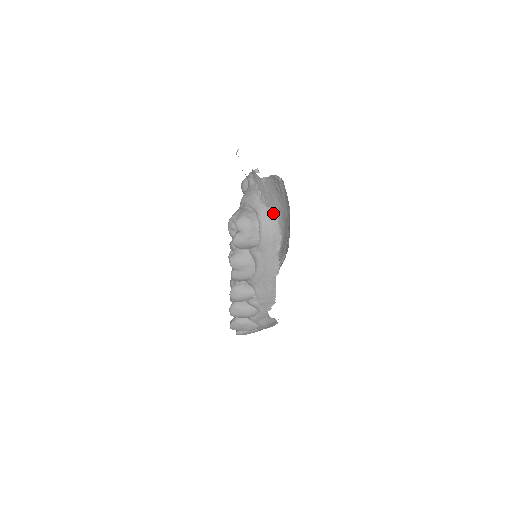
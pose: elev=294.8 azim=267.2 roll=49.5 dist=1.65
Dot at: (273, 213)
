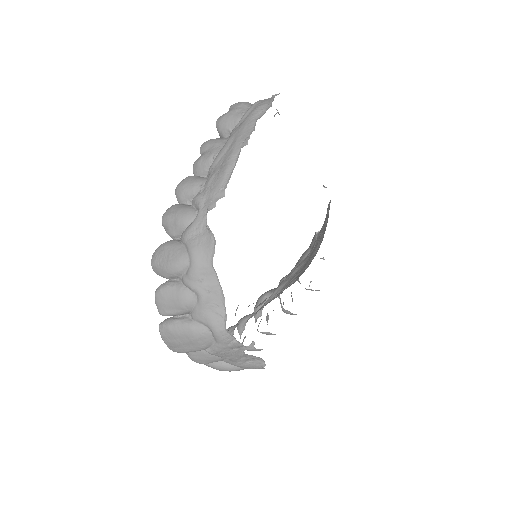
Dot at: occluded
